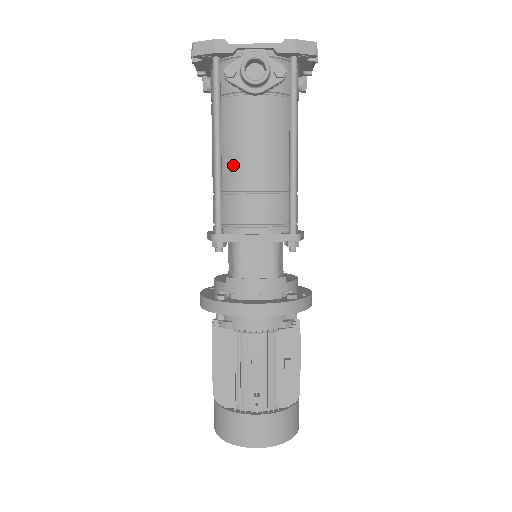
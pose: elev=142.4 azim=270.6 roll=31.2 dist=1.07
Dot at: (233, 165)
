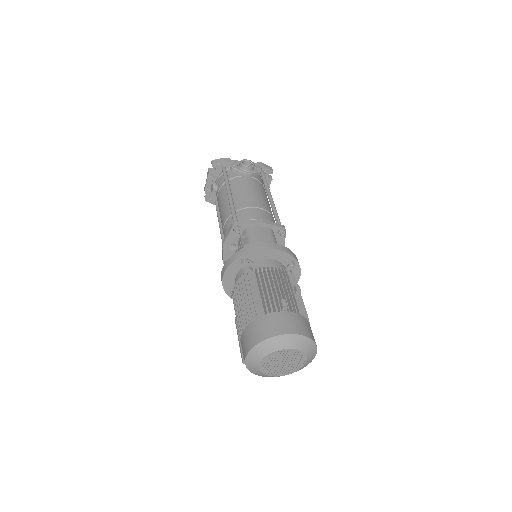
Dot at: (240, 199)
